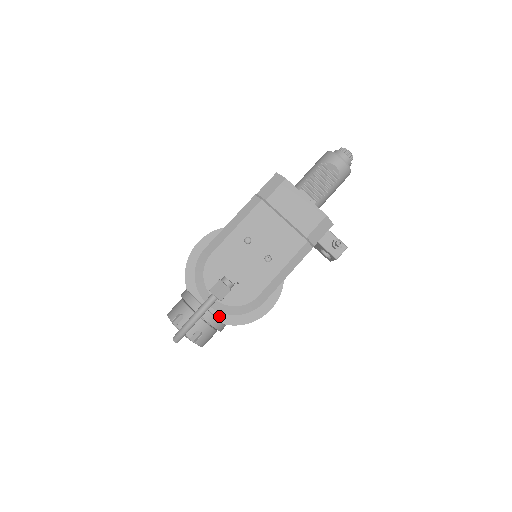
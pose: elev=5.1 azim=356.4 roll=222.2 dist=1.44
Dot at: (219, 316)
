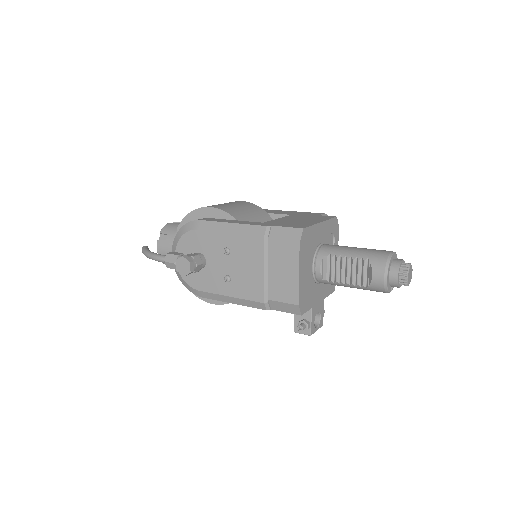
Dot at: occluded
